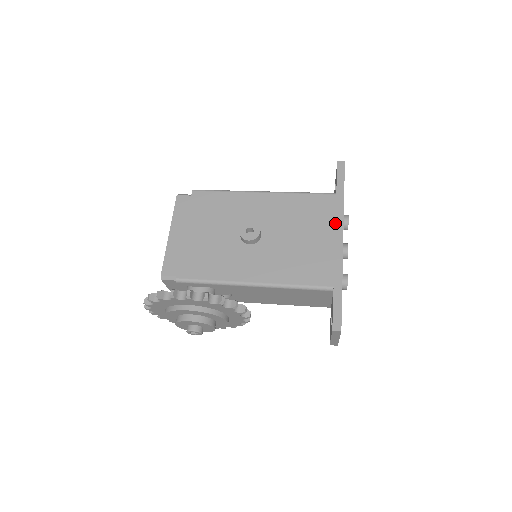
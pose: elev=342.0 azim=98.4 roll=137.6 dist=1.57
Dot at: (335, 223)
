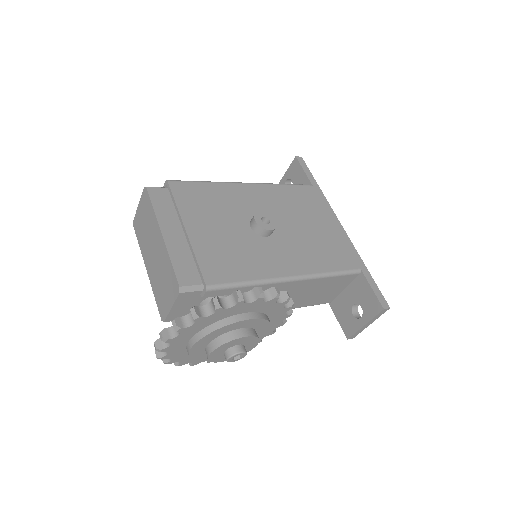
Dot at: (327, 211)
